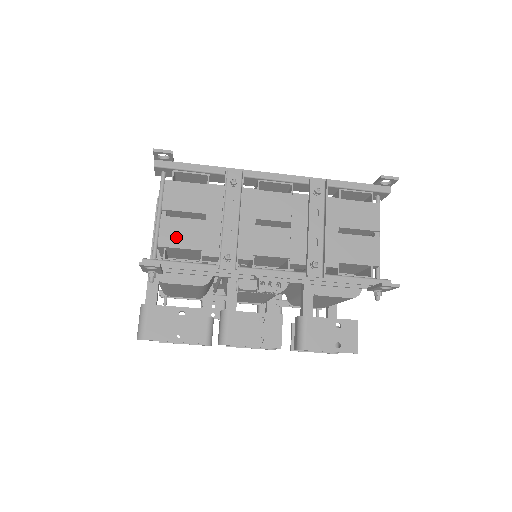
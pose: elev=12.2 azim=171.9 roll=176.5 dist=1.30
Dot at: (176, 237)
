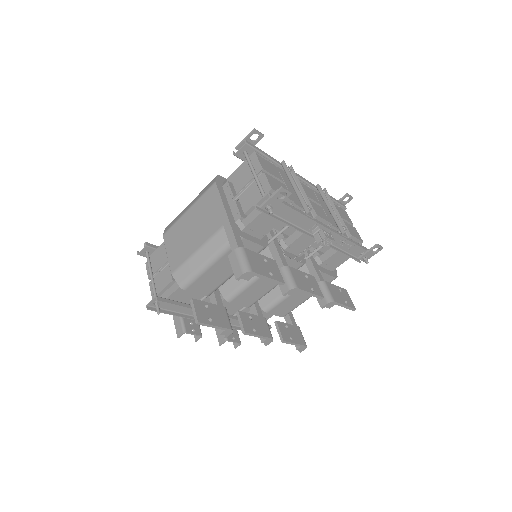
Dot at: (278, 188)
